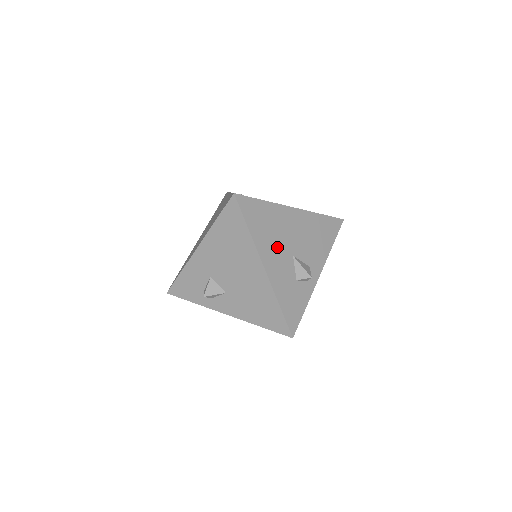
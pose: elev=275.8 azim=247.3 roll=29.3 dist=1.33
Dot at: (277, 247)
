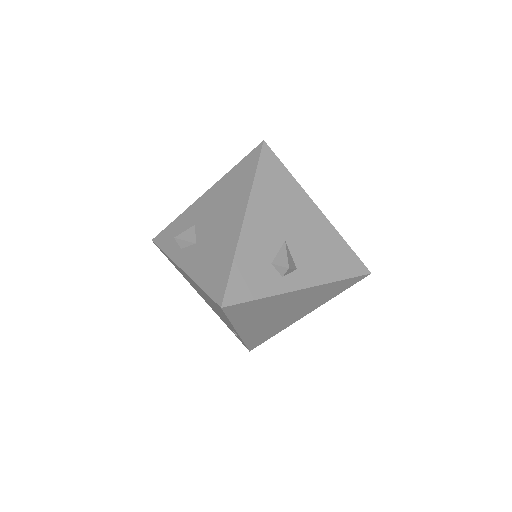
Dot at: (273, 217)
